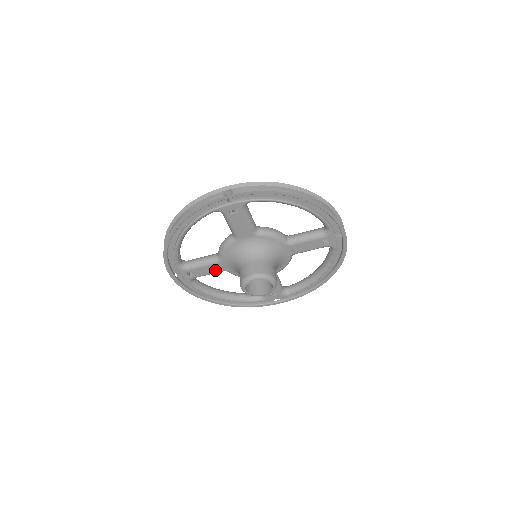
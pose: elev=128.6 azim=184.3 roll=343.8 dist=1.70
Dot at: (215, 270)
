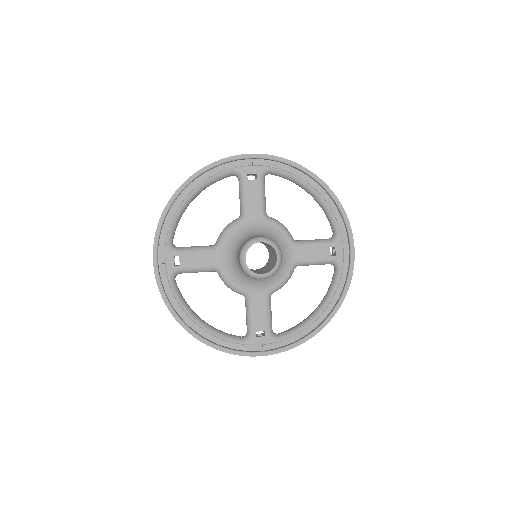
Dot at: (206, 263)
